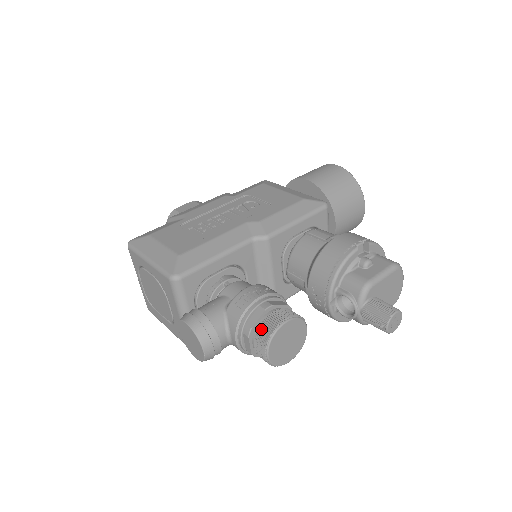
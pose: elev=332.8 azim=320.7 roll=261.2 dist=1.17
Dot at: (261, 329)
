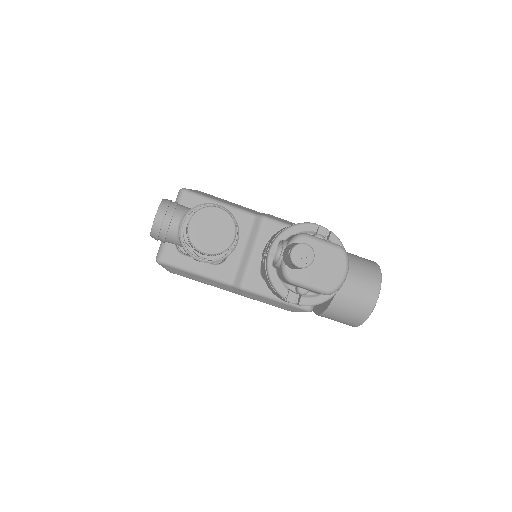
Dot at: occluded
